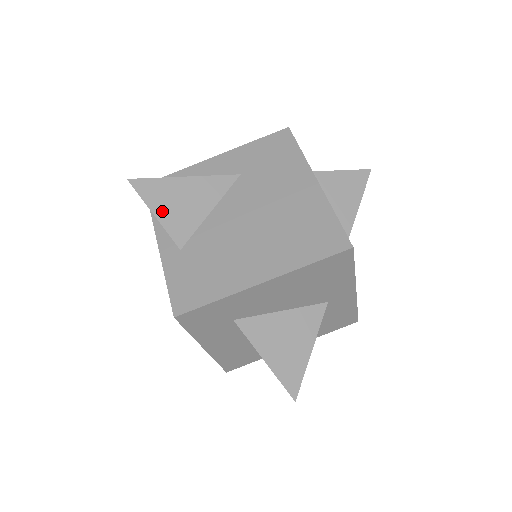
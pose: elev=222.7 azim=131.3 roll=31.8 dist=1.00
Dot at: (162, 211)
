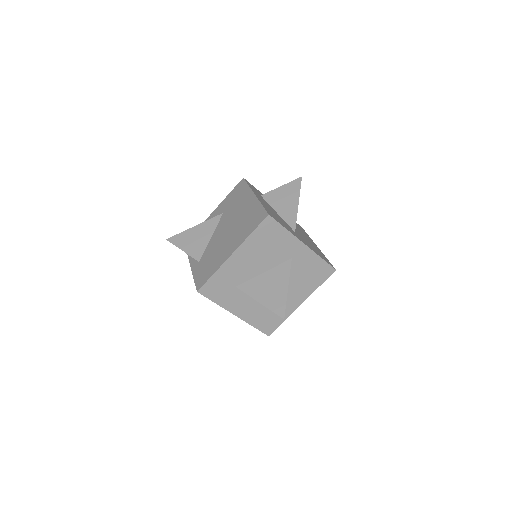
Dot at: (186, 247)
